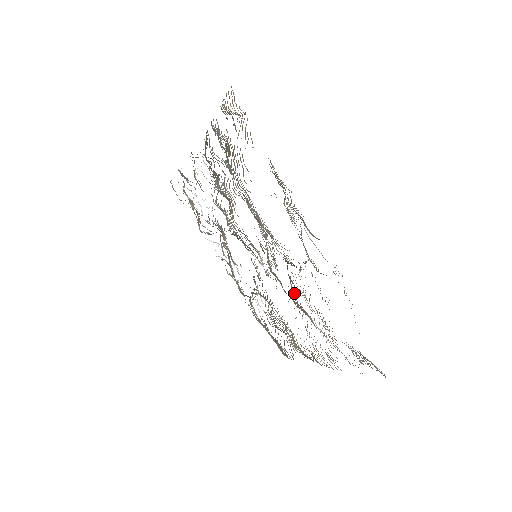
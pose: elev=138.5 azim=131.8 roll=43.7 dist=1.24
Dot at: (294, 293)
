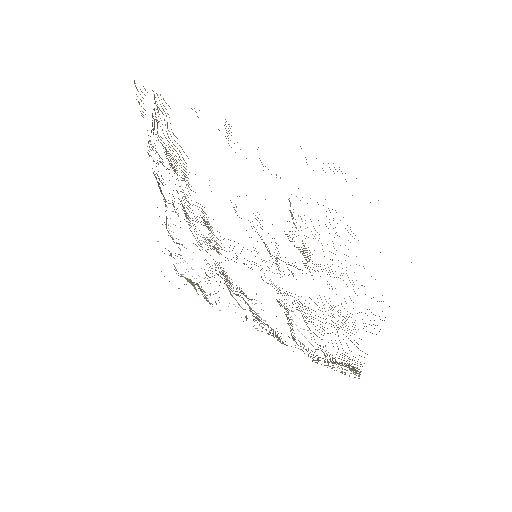
Dot at: (305, 250)
